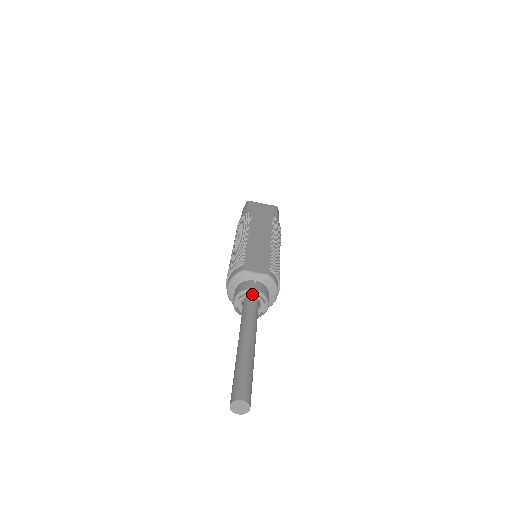
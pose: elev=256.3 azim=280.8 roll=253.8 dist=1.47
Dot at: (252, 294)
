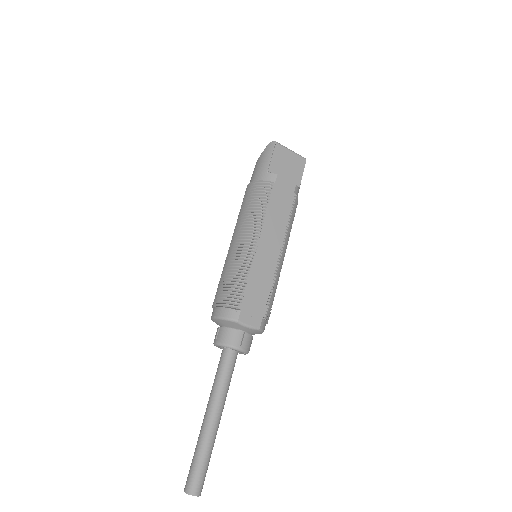
Dot at: (236, 350)
